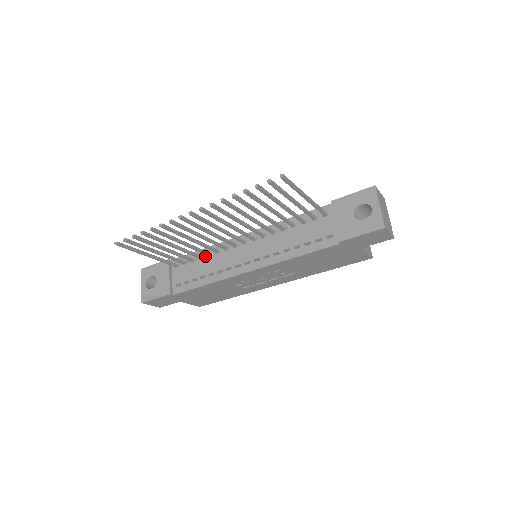
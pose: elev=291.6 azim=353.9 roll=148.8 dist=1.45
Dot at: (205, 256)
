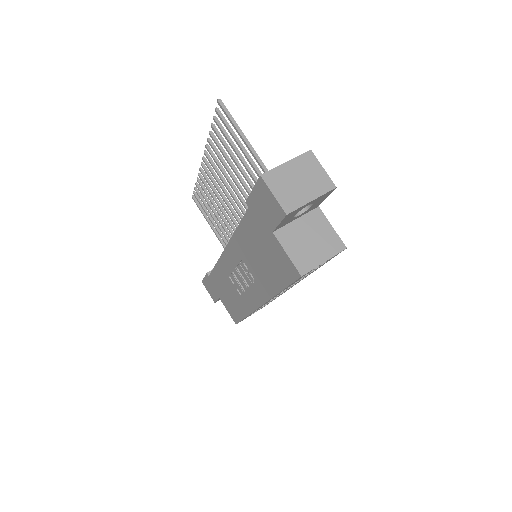
Dot at: occluded
